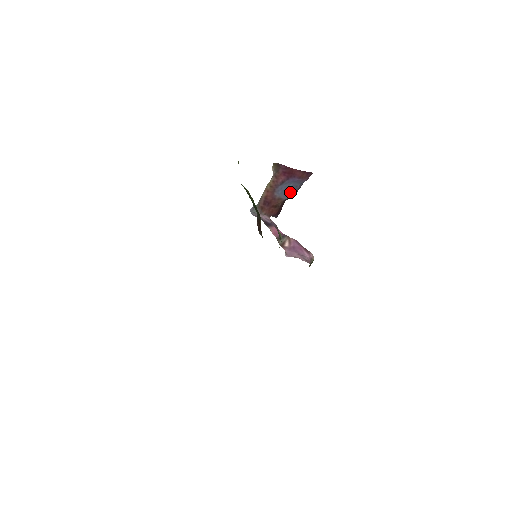
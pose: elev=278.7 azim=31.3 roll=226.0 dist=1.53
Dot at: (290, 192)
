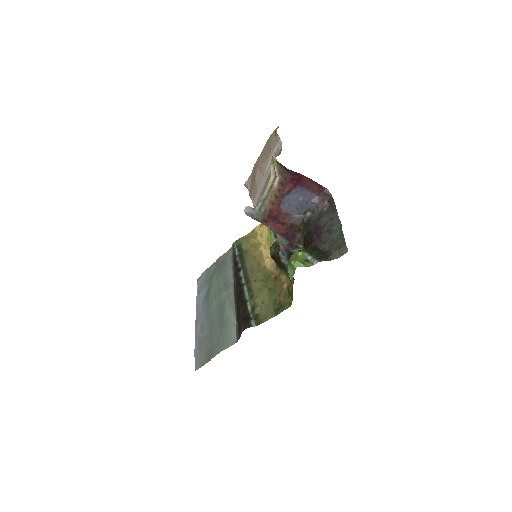
Dot at: (299, 210)
